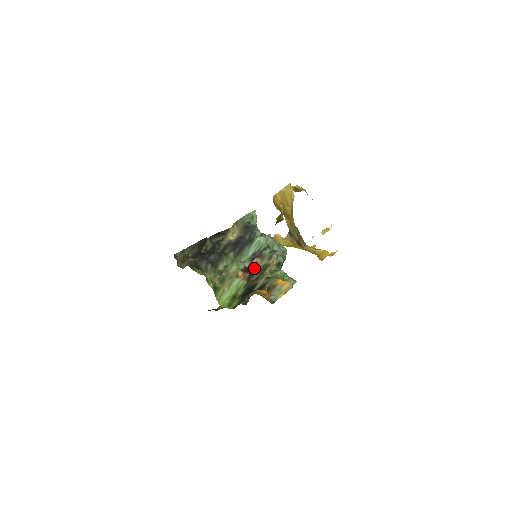
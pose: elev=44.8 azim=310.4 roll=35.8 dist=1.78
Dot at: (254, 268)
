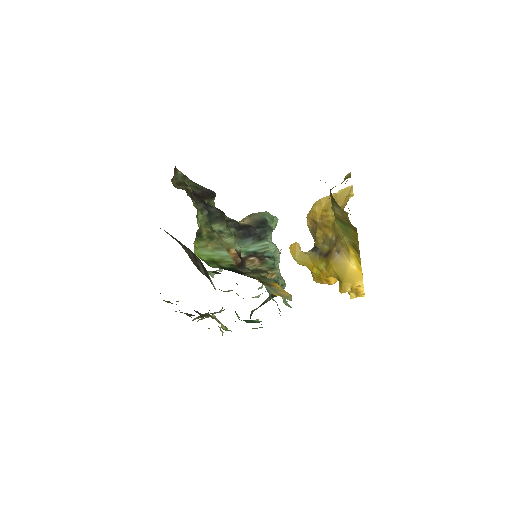
Dot at: (248, 264)
